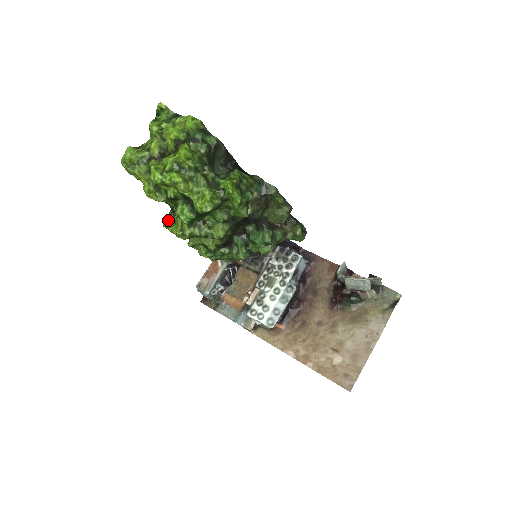
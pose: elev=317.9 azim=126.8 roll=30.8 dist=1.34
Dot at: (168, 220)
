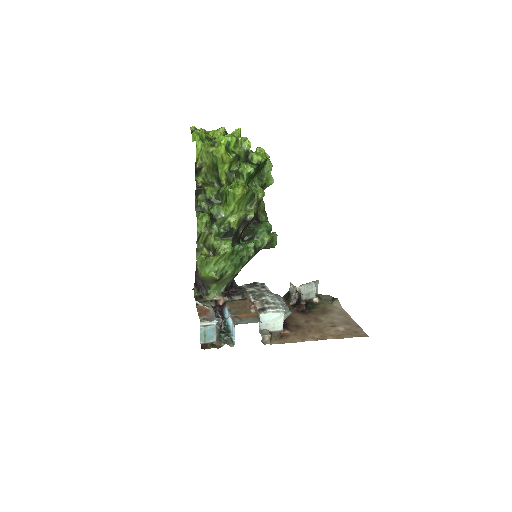
Dot at: (201, 213)
